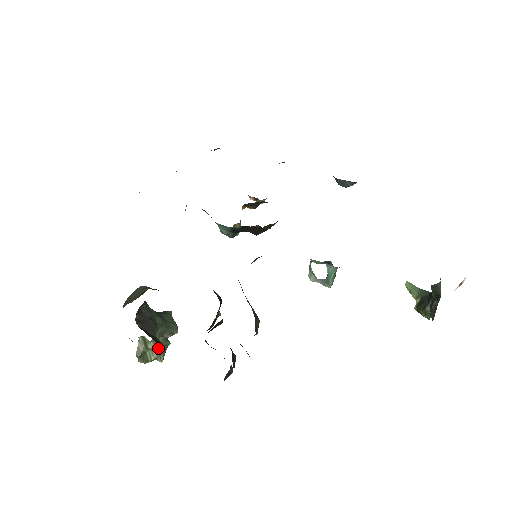
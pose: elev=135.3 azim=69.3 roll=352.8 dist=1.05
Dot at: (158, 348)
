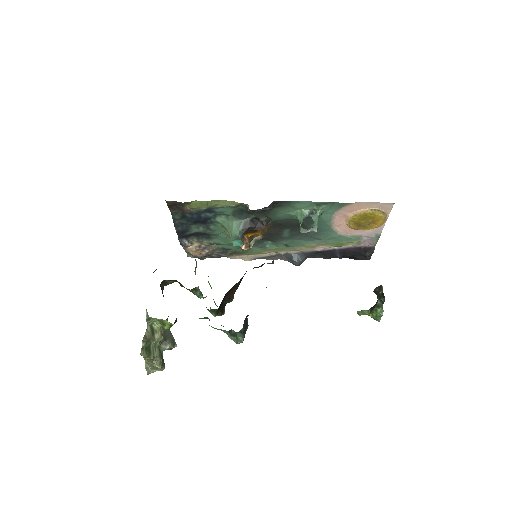
Dot at: (159, 351)
